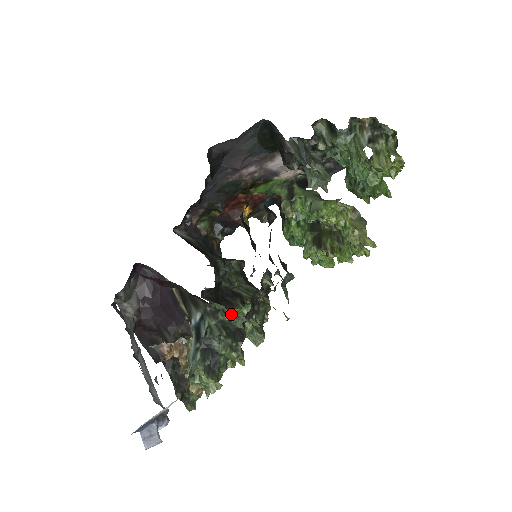
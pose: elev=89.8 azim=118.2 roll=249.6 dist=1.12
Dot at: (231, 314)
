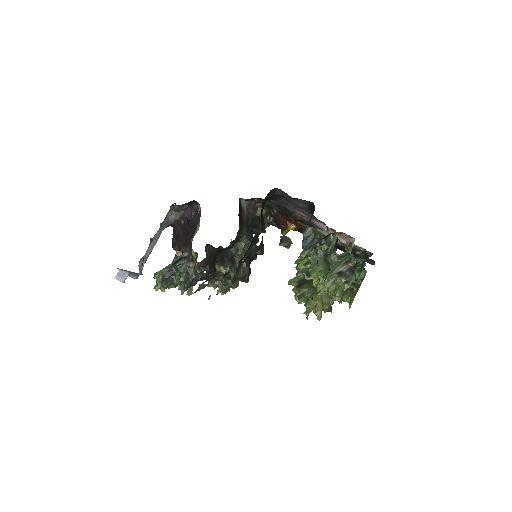
Dot at: (196, 270)
